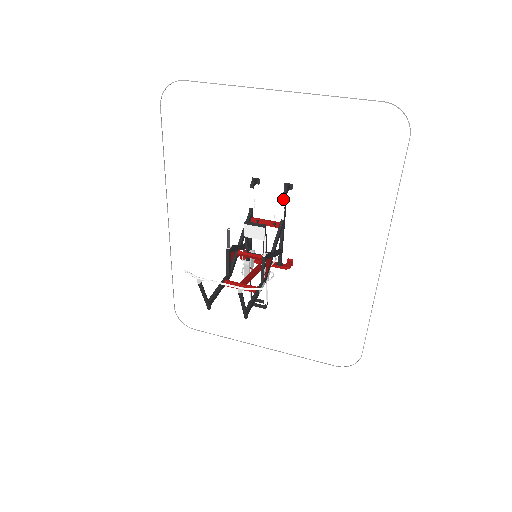
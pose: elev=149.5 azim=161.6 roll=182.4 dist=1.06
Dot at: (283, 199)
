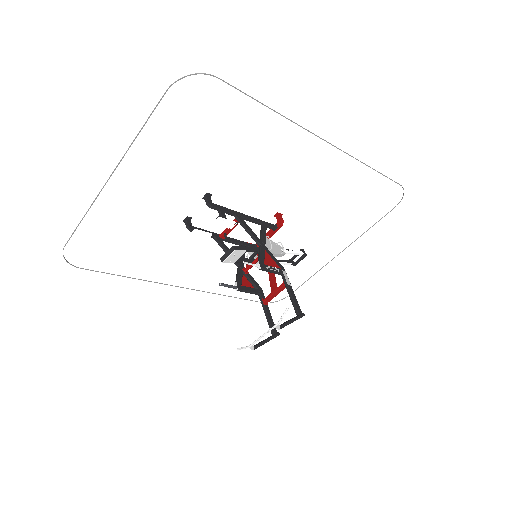
Dot at: (217, 210)
